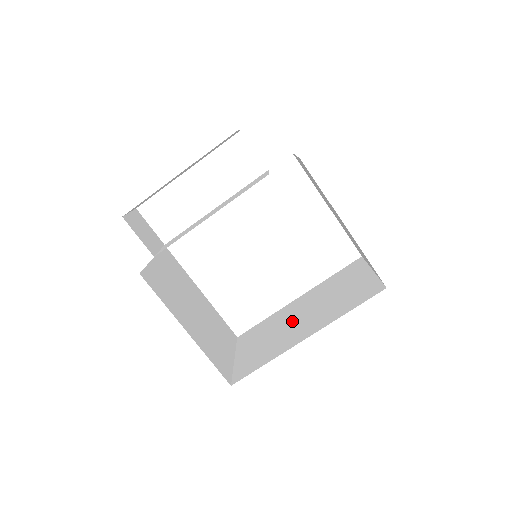
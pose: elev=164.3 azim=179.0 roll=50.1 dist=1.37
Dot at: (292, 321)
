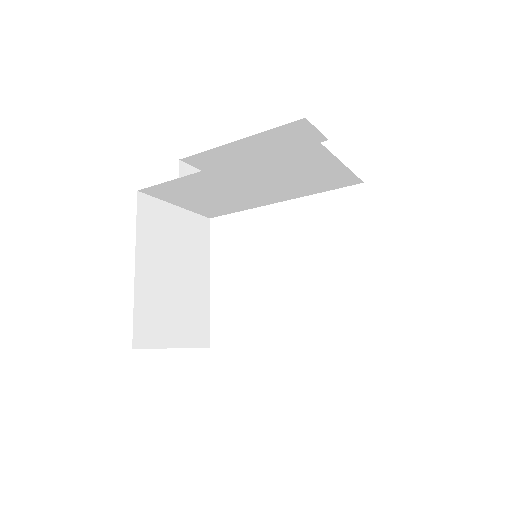
Dot at: occluded
